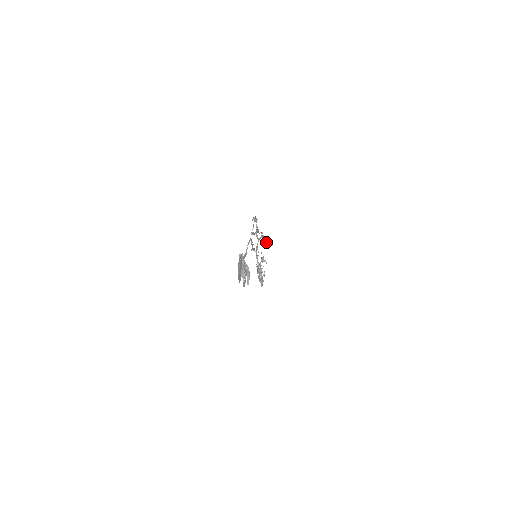
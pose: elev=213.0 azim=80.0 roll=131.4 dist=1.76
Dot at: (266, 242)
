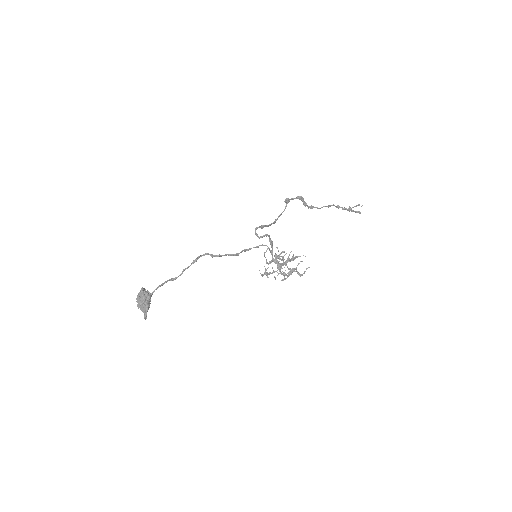
Dot at: (351, 211)
